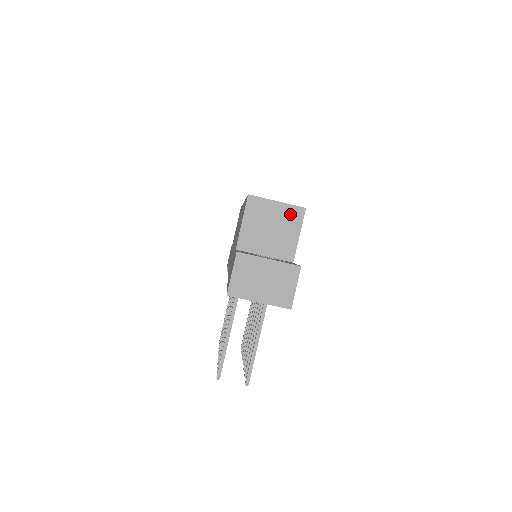
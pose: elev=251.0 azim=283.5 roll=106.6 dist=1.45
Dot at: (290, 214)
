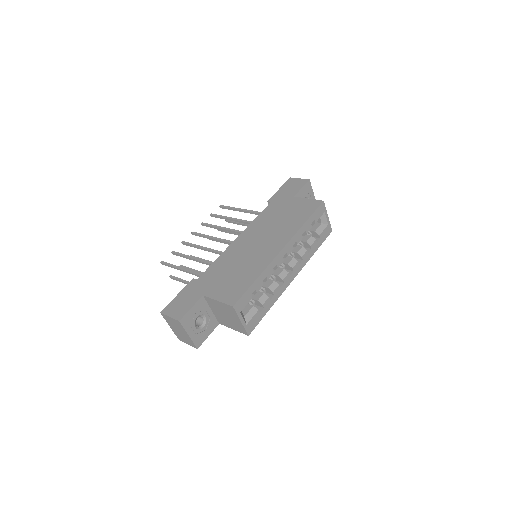
Dot at: (240, 327)
